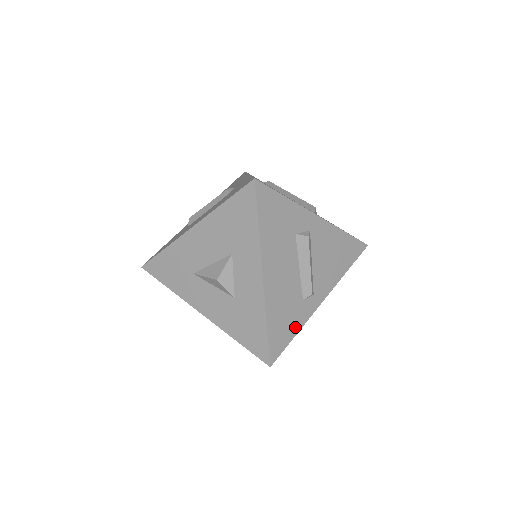
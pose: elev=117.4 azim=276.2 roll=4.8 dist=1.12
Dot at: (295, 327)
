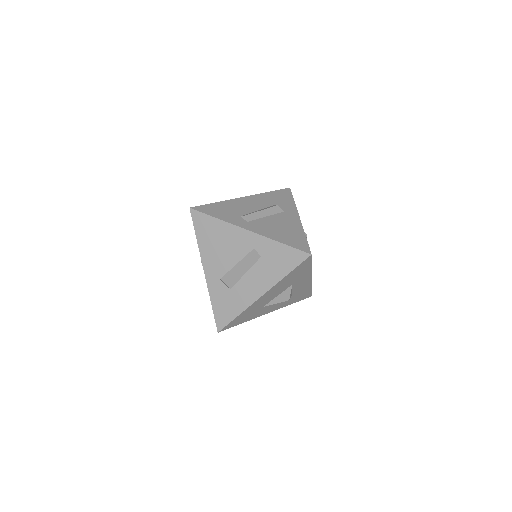
Dot at: occluded
